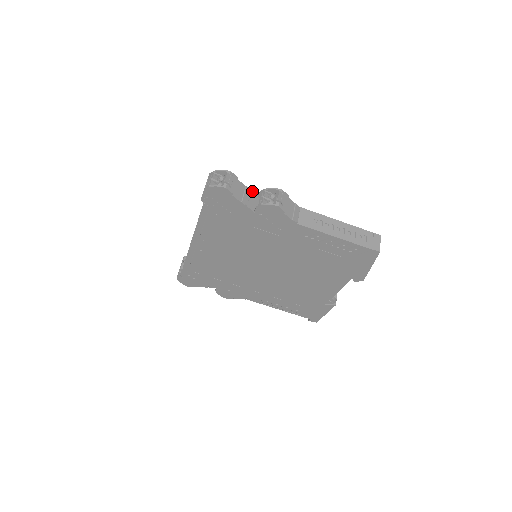
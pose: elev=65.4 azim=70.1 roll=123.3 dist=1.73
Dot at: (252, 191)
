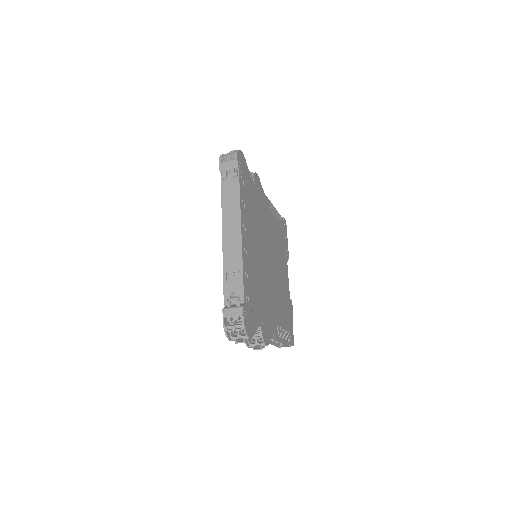
Dot at: occluded
